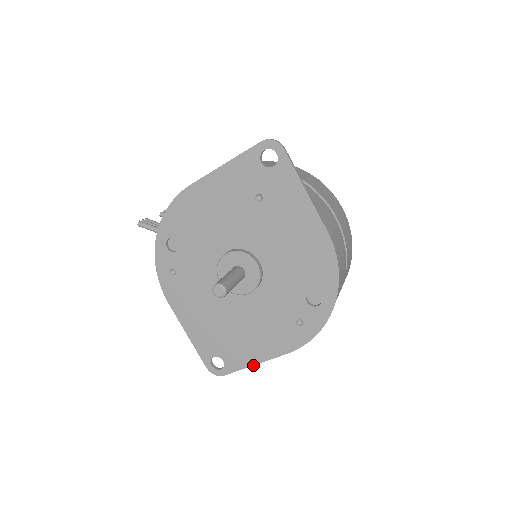
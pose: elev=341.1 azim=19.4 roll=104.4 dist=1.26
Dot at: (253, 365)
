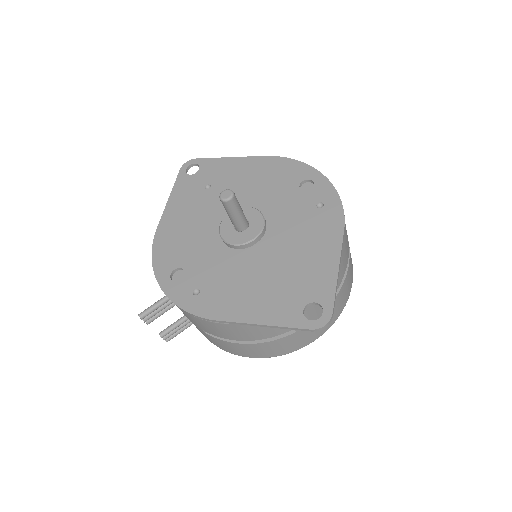
Dot at: (338, 271)
